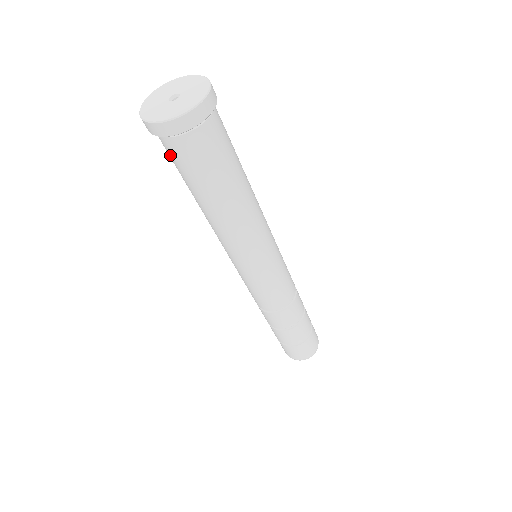
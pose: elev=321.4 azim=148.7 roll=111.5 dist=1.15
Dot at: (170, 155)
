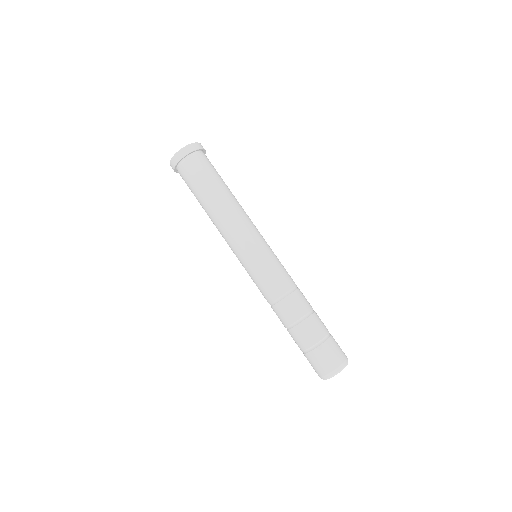
Dot at: (185, 179)
